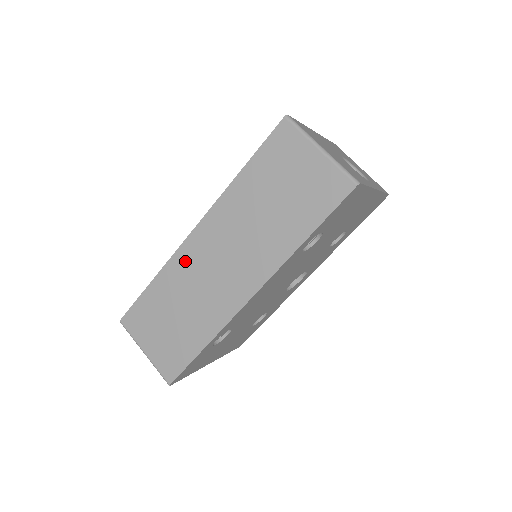
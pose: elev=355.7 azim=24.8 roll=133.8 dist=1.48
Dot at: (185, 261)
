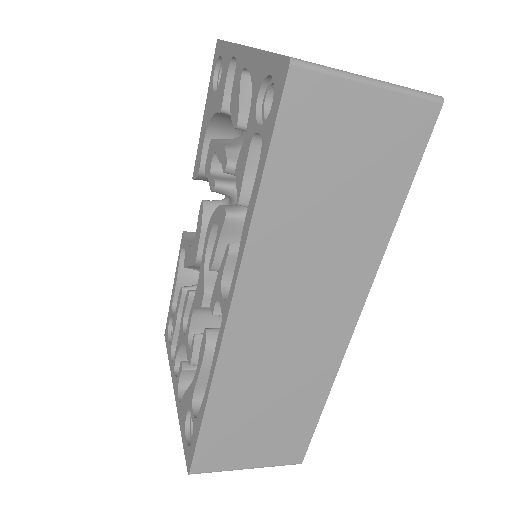
Dot at: (241, 354)
